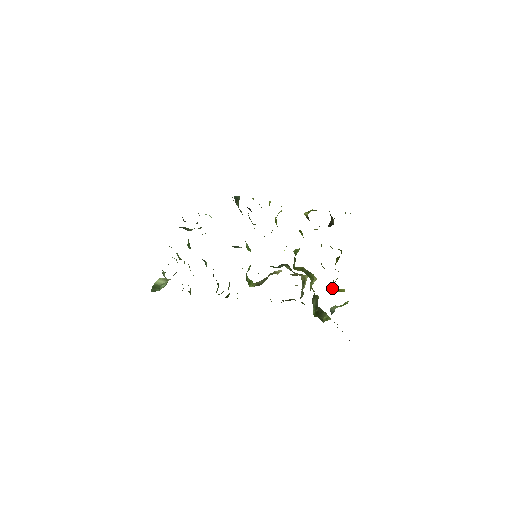
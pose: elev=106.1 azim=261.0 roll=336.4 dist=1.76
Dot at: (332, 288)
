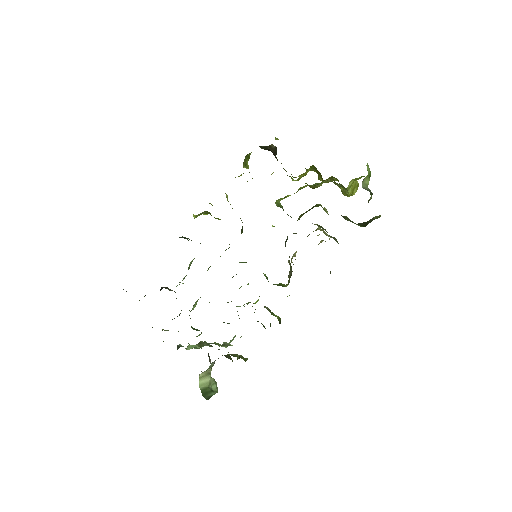
Dot at: (345, 192)
